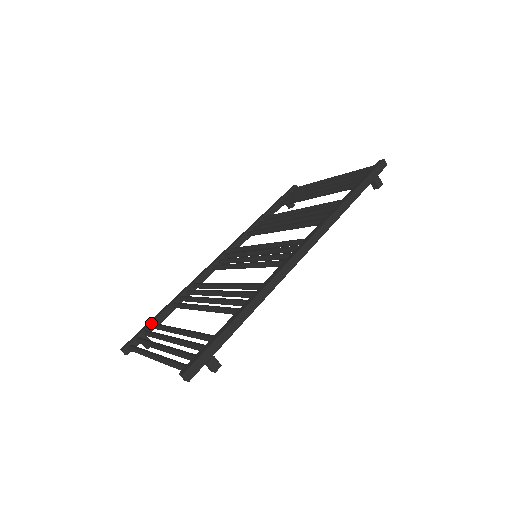
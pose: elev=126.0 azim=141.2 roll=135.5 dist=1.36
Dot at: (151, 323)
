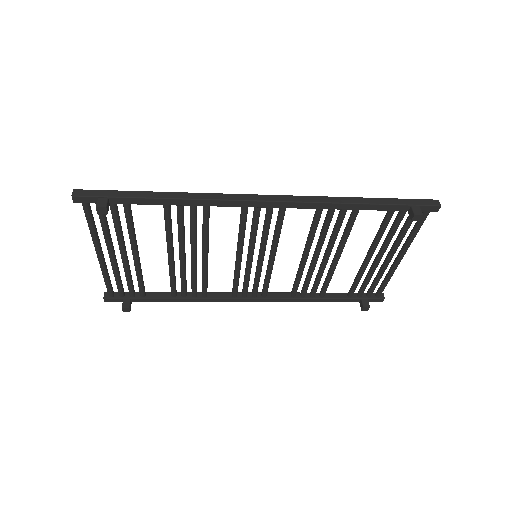
Dot at: occluded
